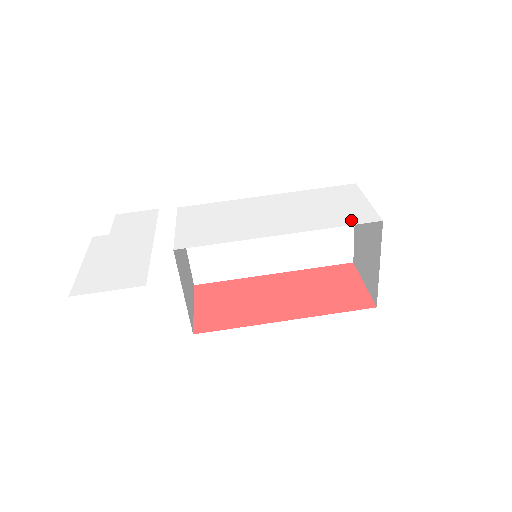
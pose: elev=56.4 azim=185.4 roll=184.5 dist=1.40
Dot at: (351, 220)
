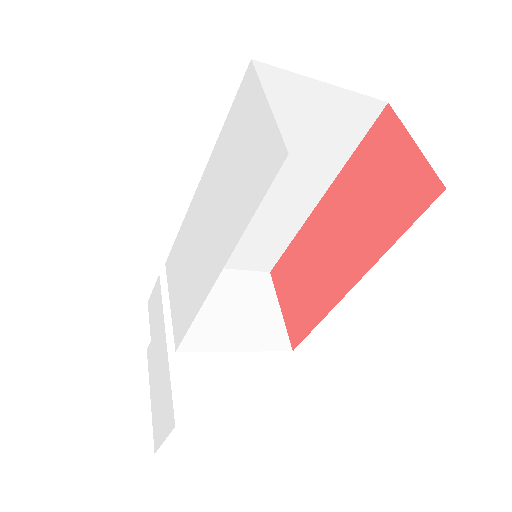
Dot at: (260, 184)
